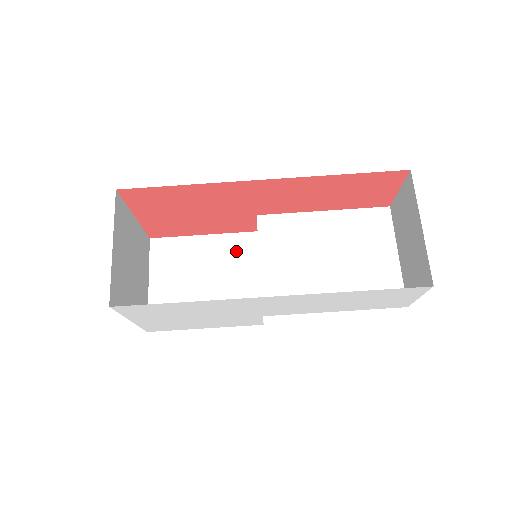
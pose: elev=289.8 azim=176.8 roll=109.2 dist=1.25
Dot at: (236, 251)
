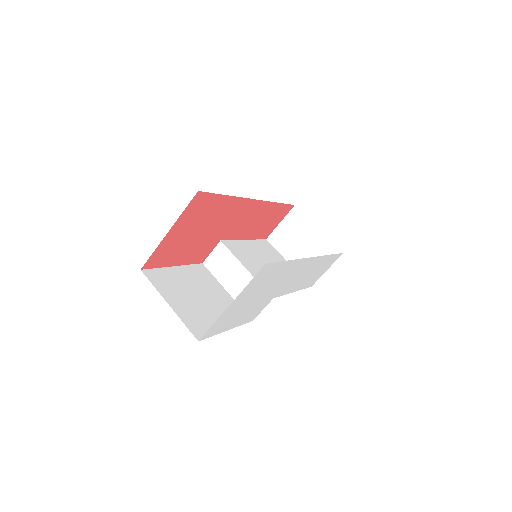
Dot at: (202, 276)
